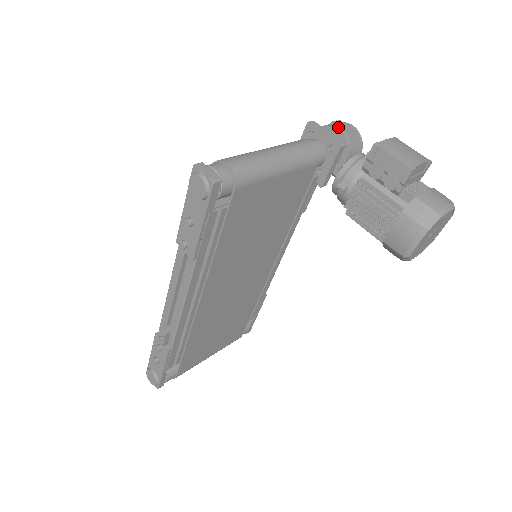
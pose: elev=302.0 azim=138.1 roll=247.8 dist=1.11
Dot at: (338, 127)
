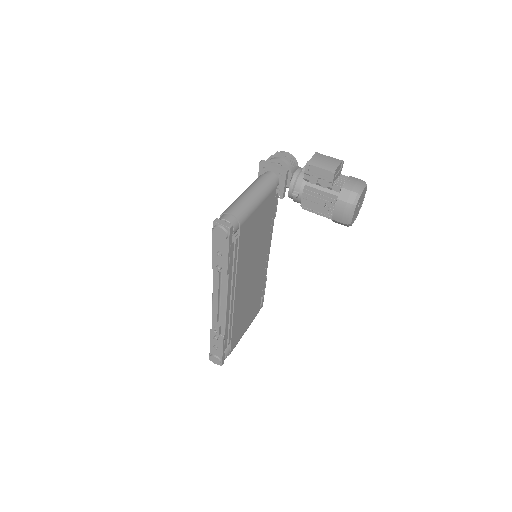
Dot at: (279, 158)
